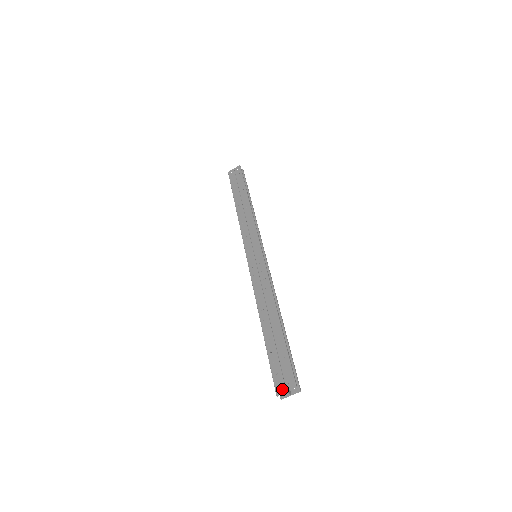
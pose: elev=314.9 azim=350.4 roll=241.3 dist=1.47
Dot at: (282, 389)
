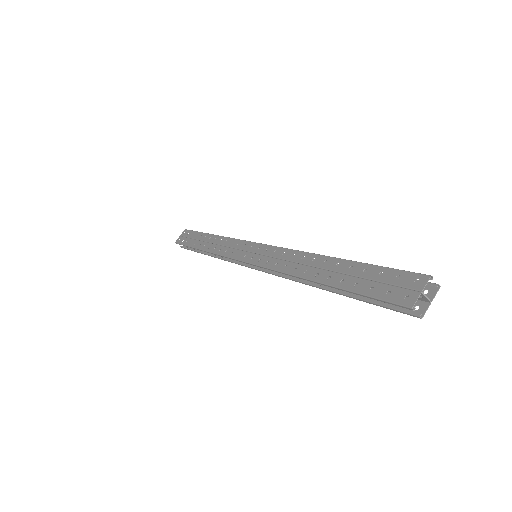
Dot at: (412, 295)
